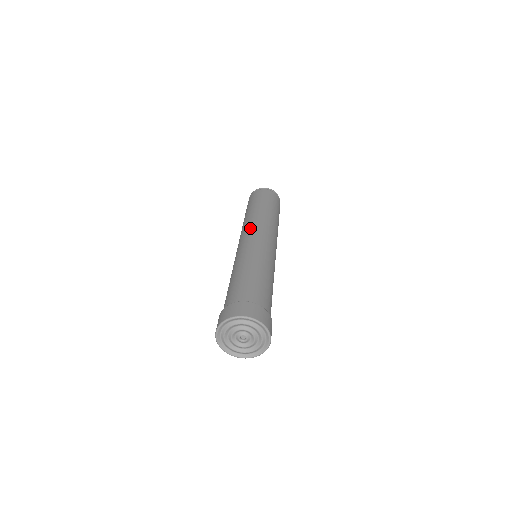
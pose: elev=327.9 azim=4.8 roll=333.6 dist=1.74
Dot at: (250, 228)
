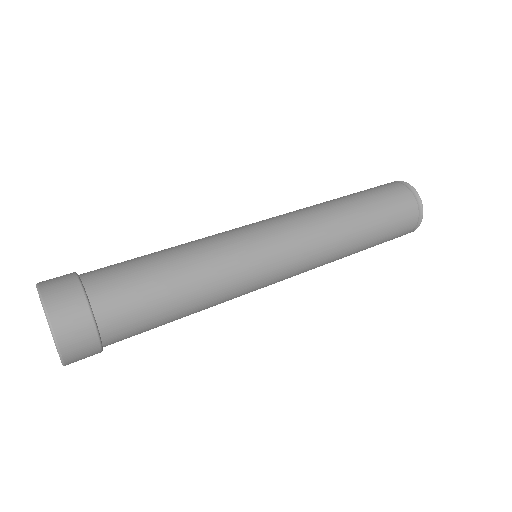
Dot at: occluded
